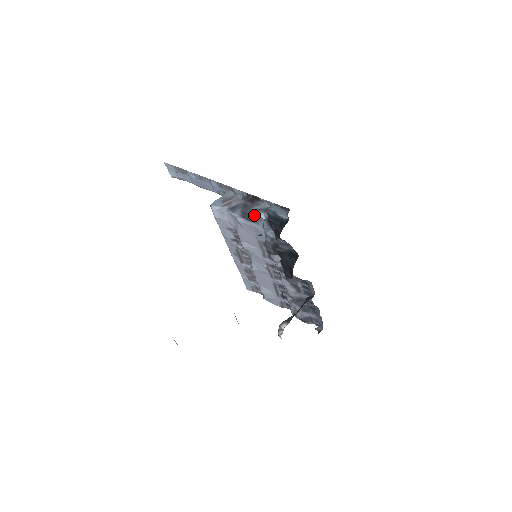
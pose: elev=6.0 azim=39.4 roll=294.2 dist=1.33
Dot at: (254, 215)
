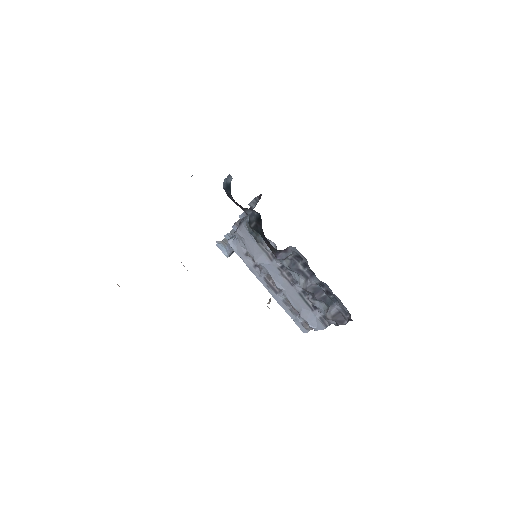
Dot at: (243, 218)
